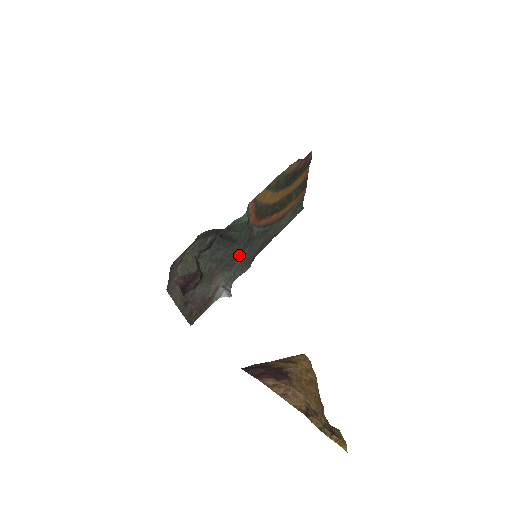
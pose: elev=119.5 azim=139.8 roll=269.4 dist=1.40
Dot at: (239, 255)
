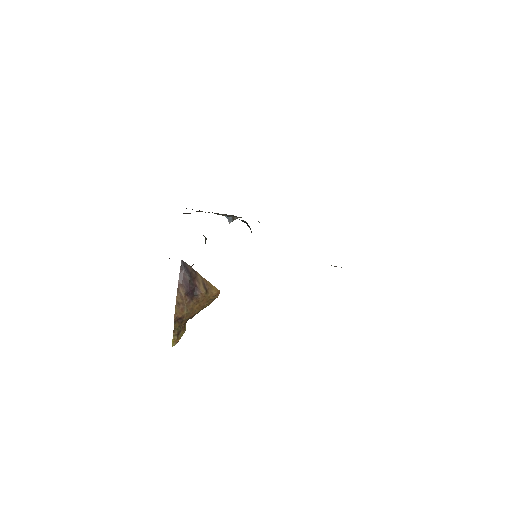
Dot at: occluded
